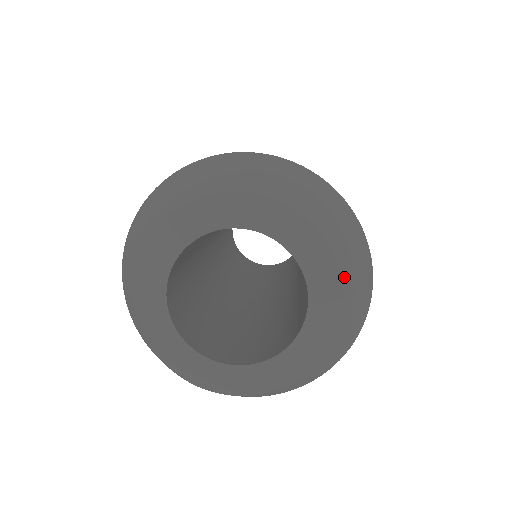
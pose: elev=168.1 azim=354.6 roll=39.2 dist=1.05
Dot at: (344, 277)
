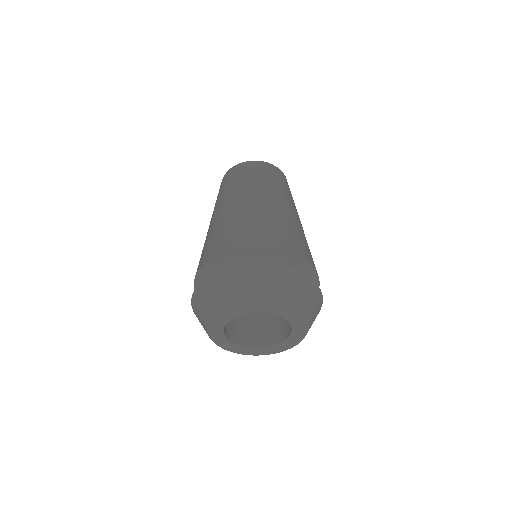
Dot at: (292, 306)
